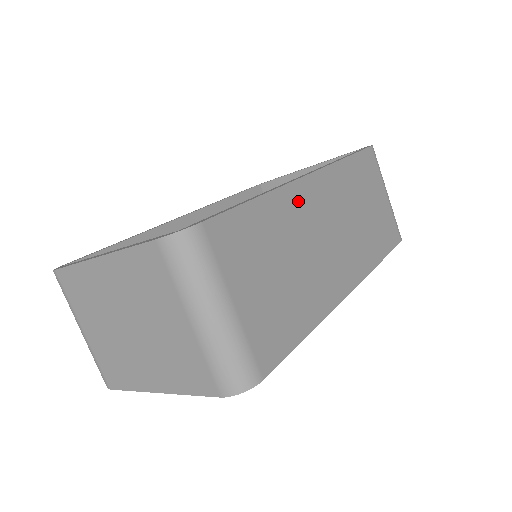
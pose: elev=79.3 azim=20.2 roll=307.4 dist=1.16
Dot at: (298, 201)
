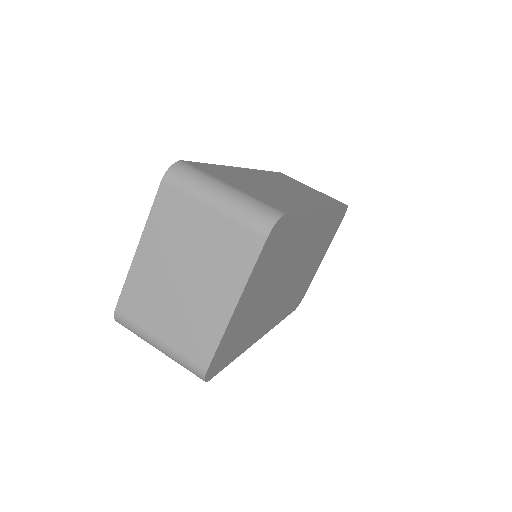
Dot at: (244, 173)
